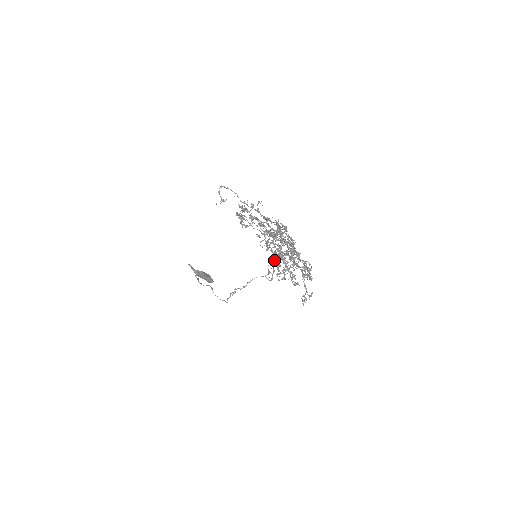
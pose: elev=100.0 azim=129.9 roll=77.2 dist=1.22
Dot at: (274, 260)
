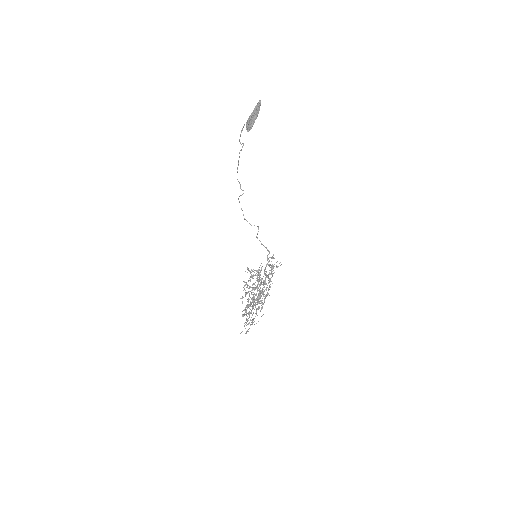
Dot at: occluded
